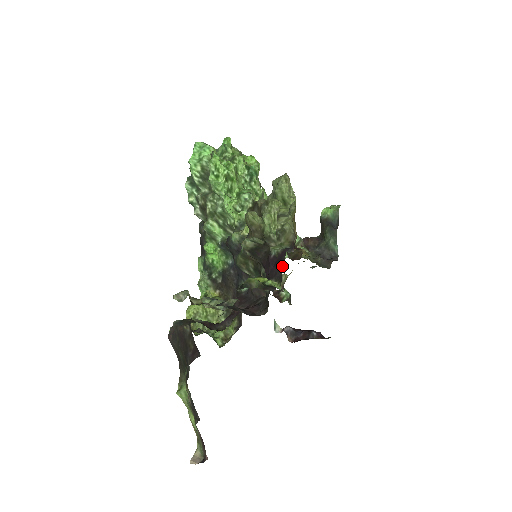
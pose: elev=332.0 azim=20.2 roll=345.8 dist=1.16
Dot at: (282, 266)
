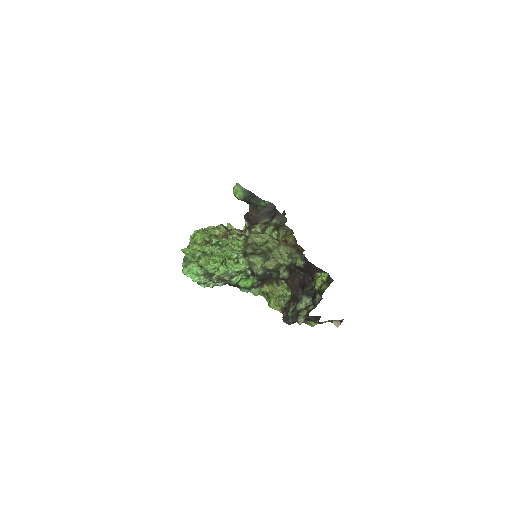
Dot at: (317, 268)
